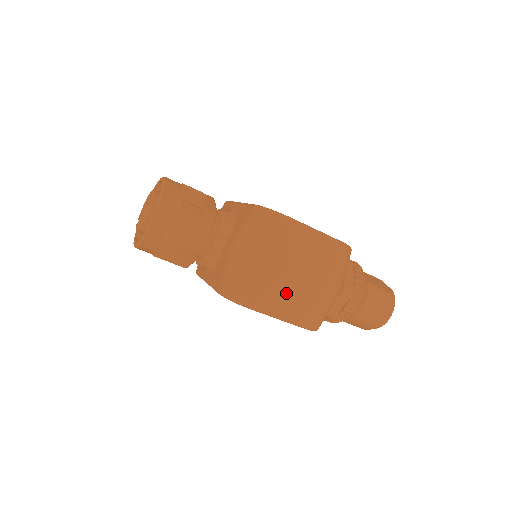
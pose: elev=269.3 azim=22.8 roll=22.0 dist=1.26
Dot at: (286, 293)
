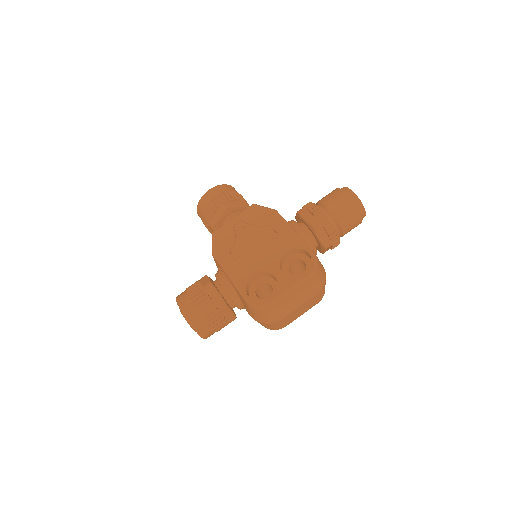
Dot at: (298, 313)
